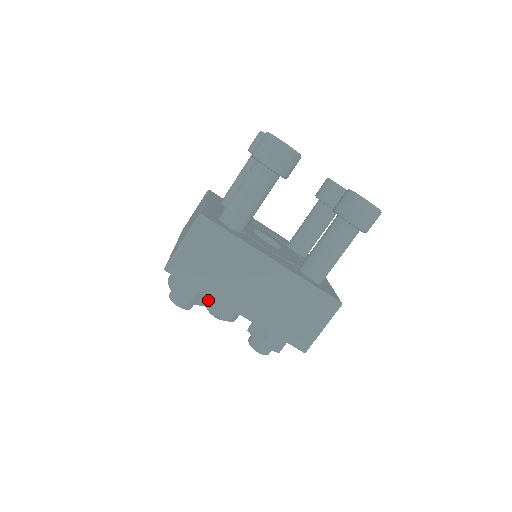
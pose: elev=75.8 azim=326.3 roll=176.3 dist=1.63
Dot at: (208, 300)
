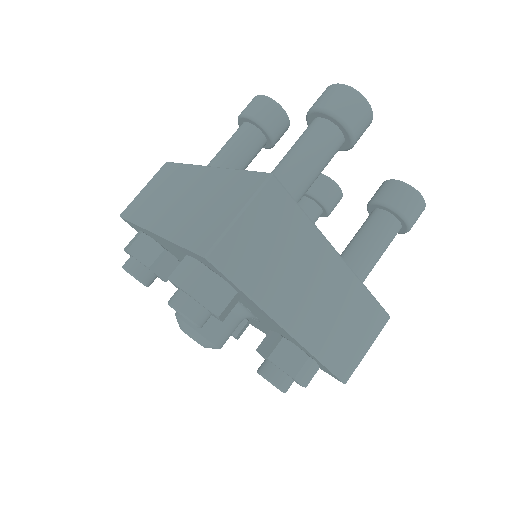
Dot at: occluded
